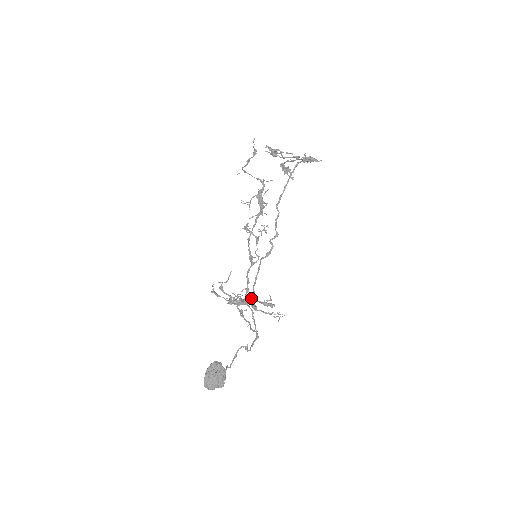
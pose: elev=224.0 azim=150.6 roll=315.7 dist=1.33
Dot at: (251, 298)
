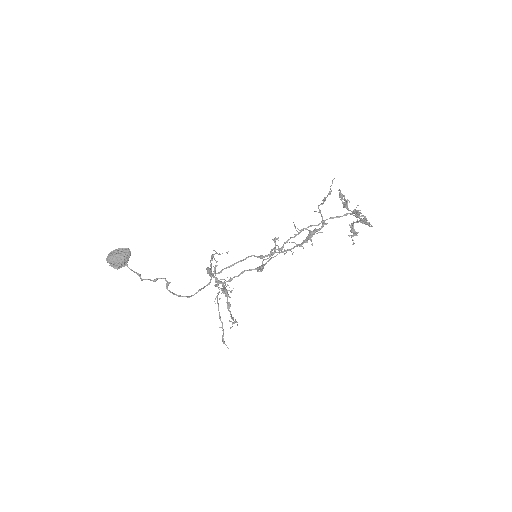
Dot at: (217, 273)
